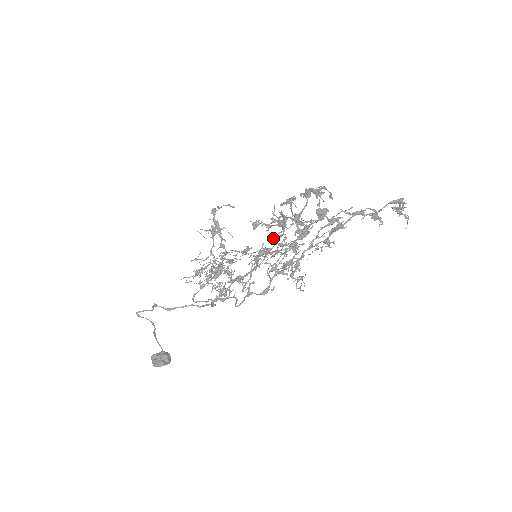
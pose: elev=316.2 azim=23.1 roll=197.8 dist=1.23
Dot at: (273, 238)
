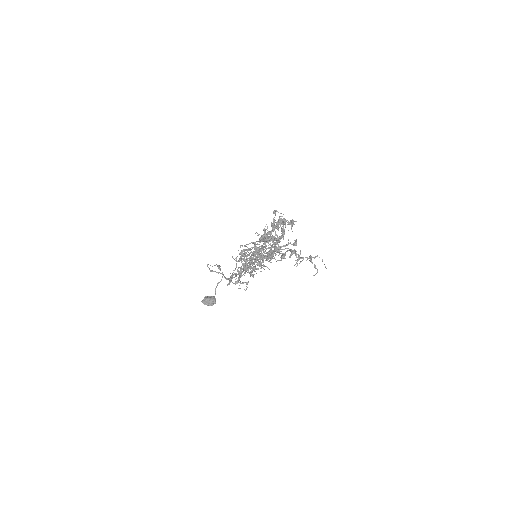
Dot at: occluded
